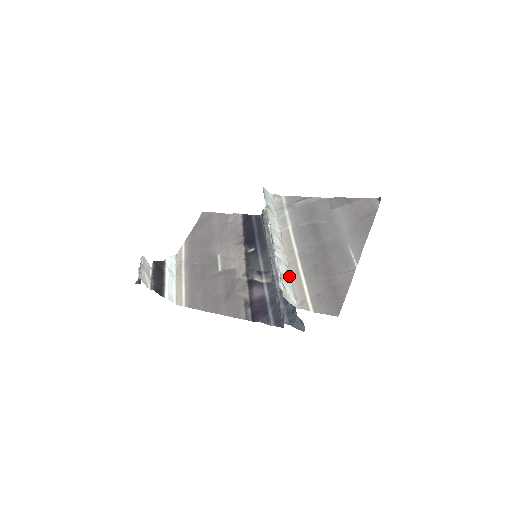
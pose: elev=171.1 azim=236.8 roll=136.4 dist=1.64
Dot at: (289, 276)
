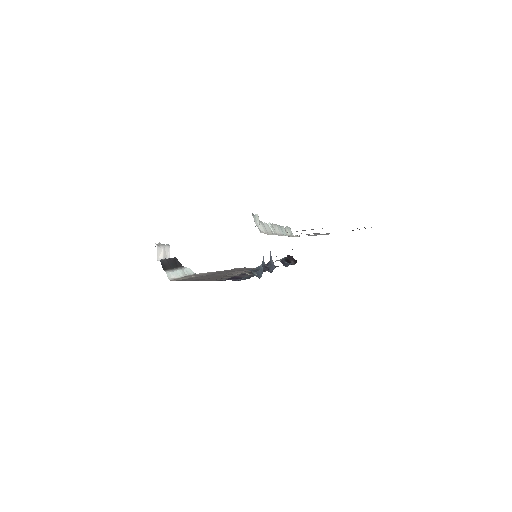
Dot at: (270, 234)
